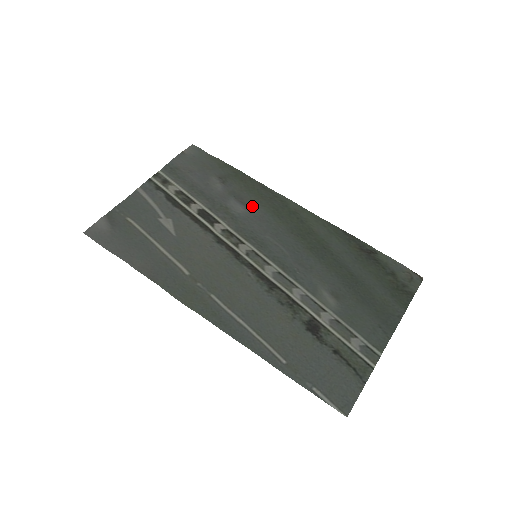
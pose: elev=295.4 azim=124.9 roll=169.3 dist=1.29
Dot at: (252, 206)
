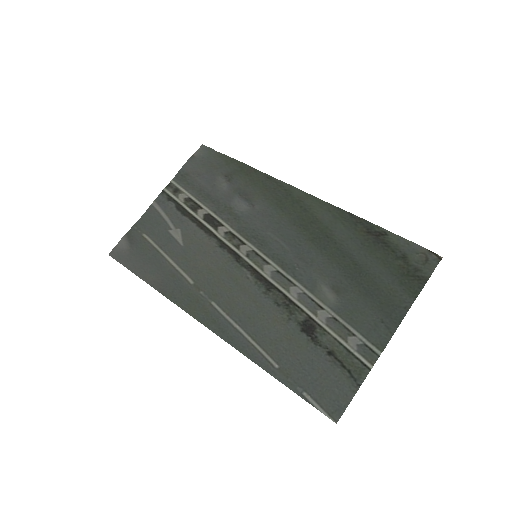
Dot at: (256, 201)
